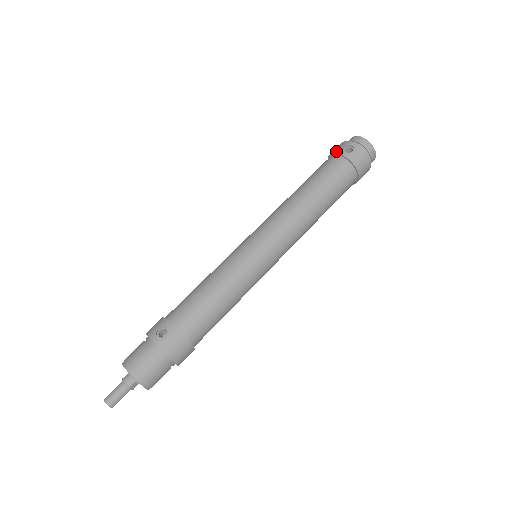
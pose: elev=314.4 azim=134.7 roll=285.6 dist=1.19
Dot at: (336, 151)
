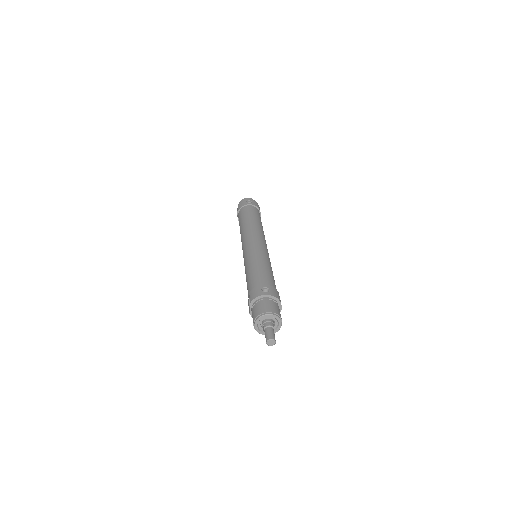
Dot at: (244, 204)
